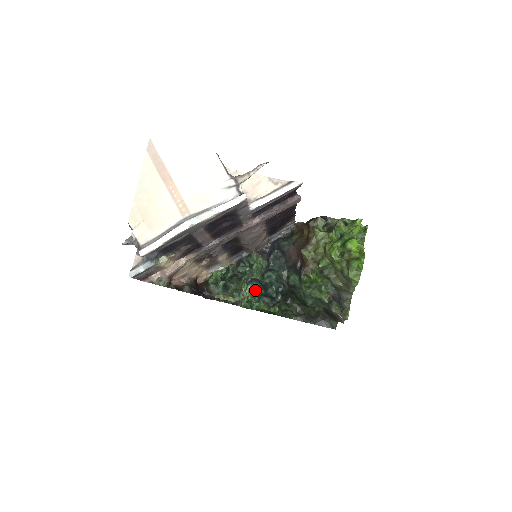
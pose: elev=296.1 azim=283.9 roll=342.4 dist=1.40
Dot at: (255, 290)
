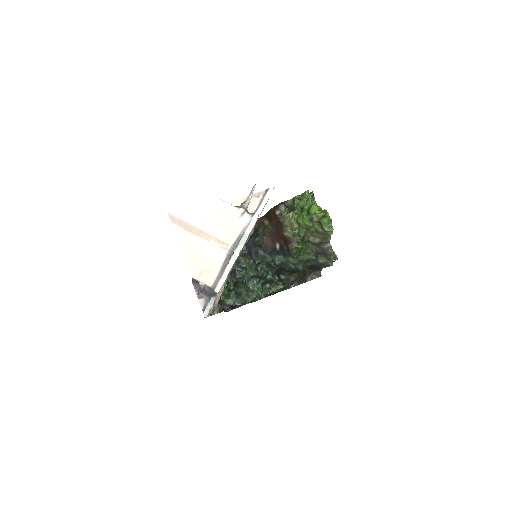
Dot at: (256, 284)
